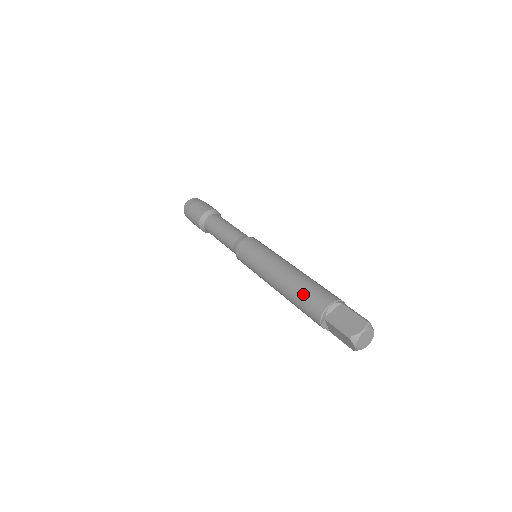
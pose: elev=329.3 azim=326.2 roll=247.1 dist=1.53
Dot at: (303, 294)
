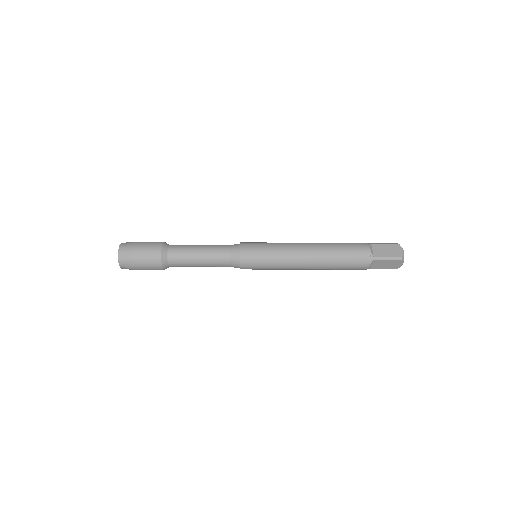
Dot at: occluded
